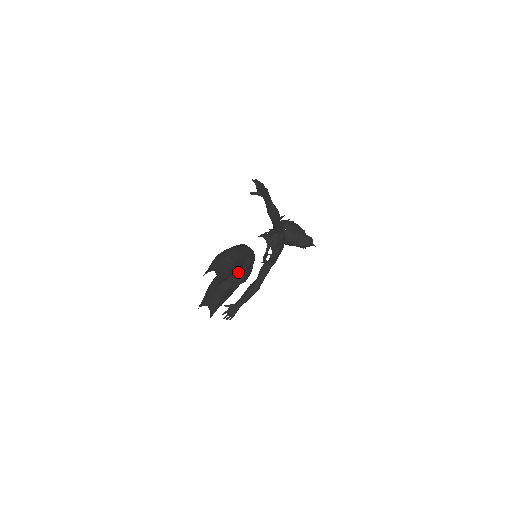
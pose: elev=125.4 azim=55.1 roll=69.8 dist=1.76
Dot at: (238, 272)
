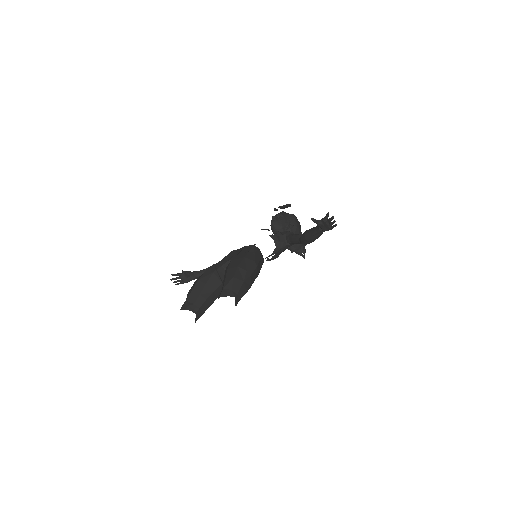
Dot at: occluded
